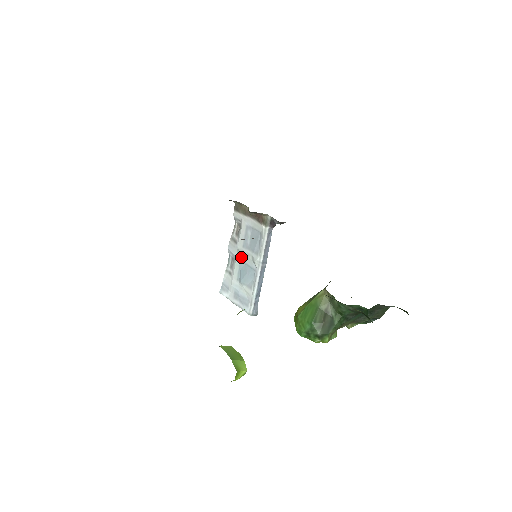
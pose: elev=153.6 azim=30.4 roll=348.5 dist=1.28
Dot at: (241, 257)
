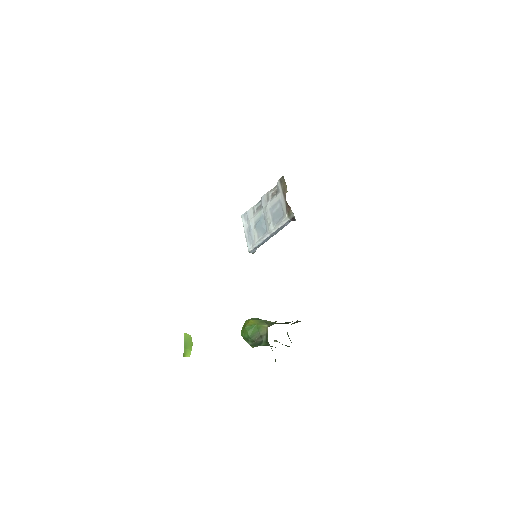
Dot at: (265, 213)
